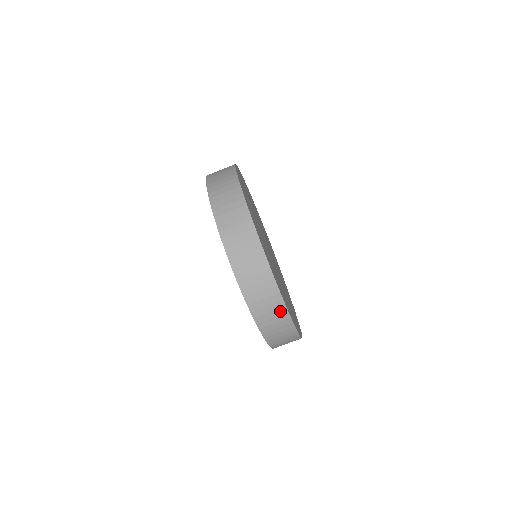
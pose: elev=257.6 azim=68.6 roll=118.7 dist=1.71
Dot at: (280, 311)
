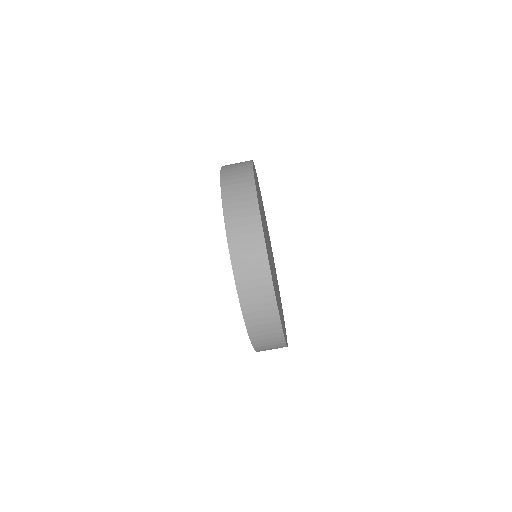
Dot at: (271, 312)
